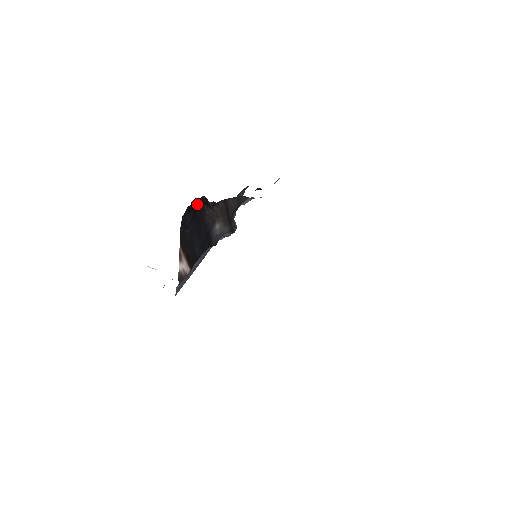
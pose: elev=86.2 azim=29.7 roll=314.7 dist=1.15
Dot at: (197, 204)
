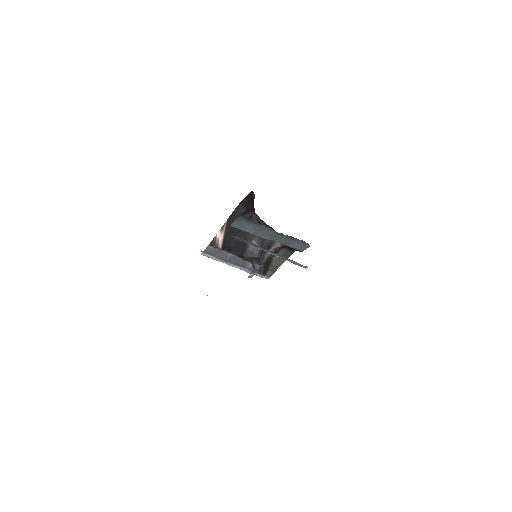
Dot at: (250, 202)
